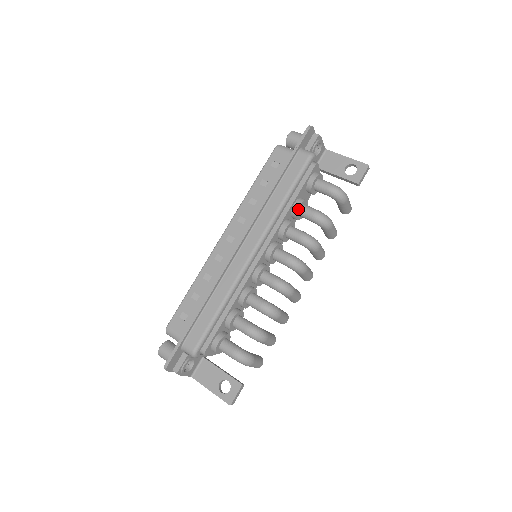
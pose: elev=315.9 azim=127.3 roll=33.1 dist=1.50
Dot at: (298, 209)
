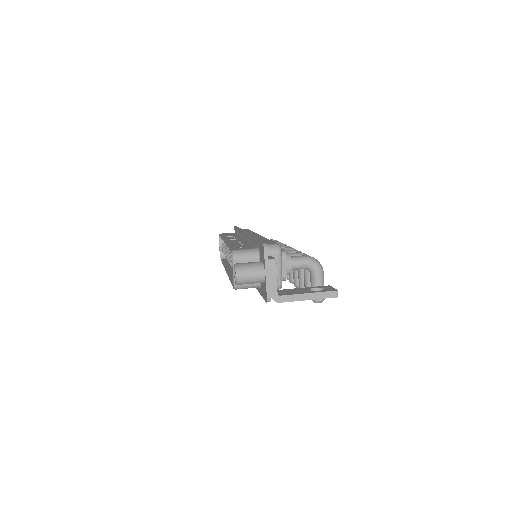
Dot at: occluded
